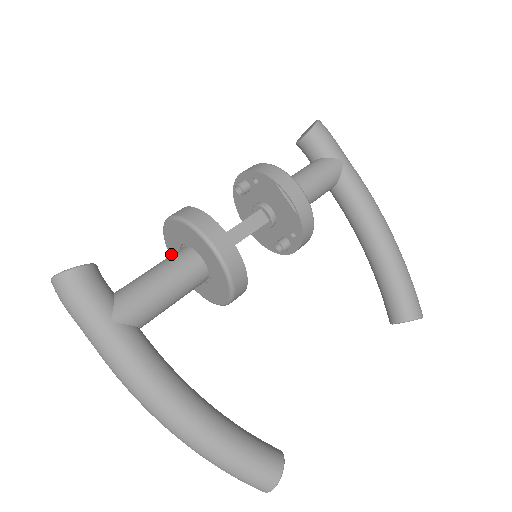
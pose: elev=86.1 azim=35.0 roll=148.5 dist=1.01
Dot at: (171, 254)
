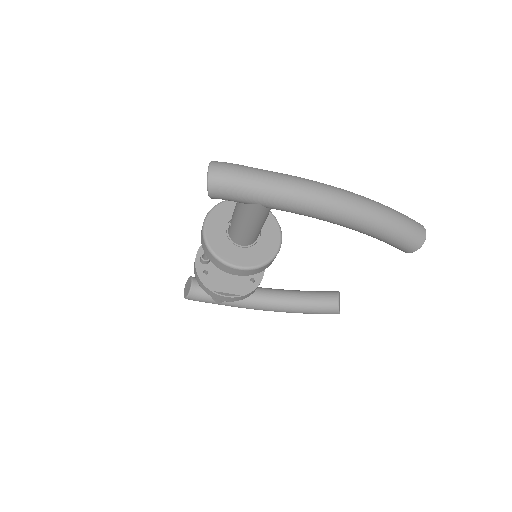
Dot at: occluded
